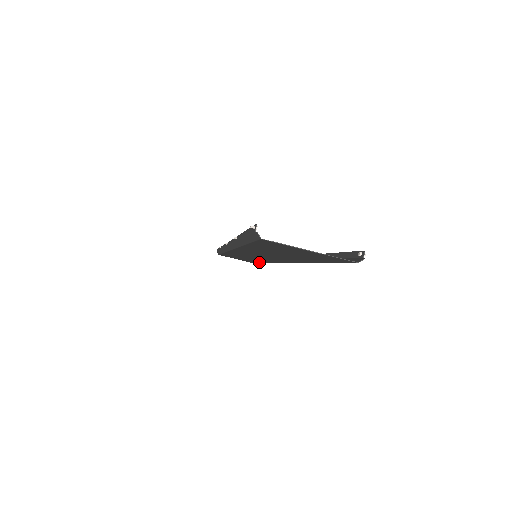
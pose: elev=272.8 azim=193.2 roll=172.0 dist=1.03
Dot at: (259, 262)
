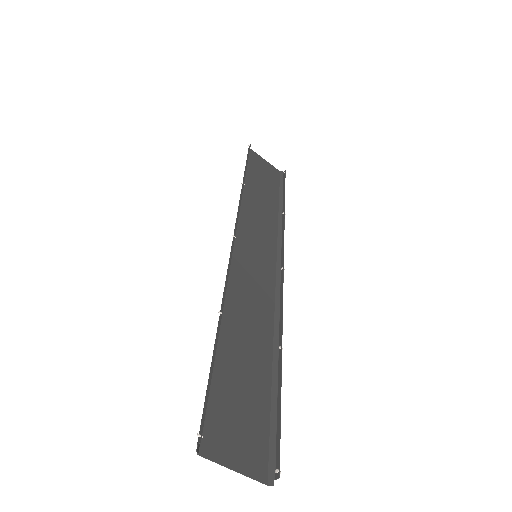
Dot at: (276, 202)
